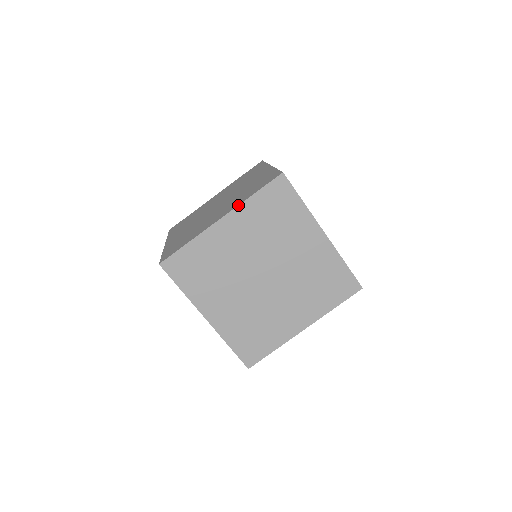
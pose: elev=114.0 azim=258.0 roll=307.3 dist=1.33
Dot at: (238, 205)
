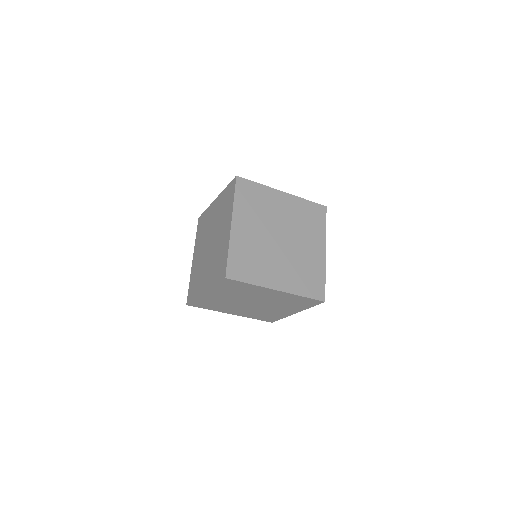
Dot at: (232, 210)
